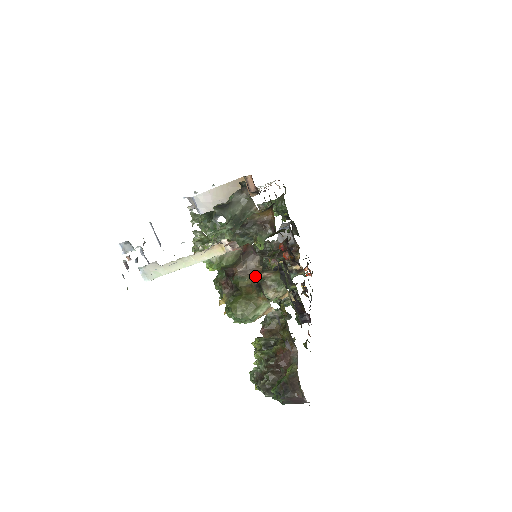
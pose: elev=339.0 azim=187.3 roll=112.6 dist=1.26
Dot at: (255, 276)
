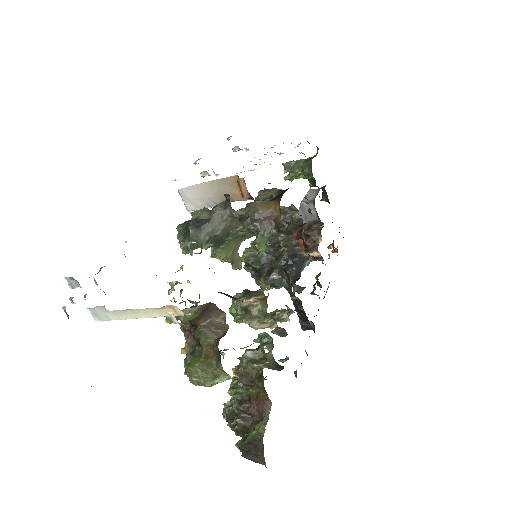
Dot at: (219, 335)
